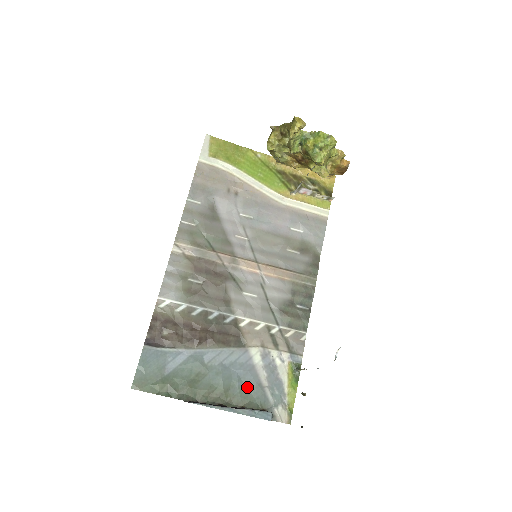
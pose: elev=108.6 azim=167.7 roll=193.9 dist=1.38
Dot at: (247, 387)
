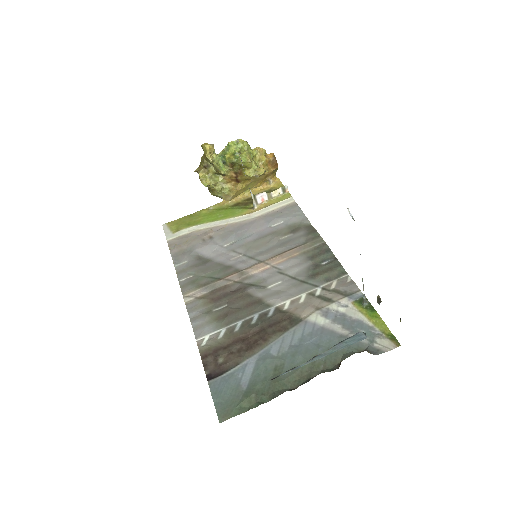
Dot at: occluded
